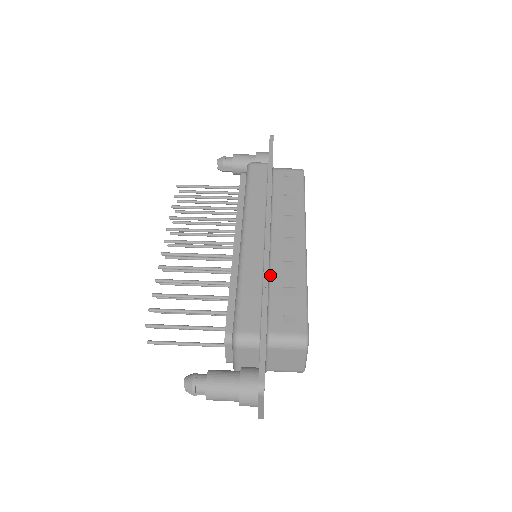
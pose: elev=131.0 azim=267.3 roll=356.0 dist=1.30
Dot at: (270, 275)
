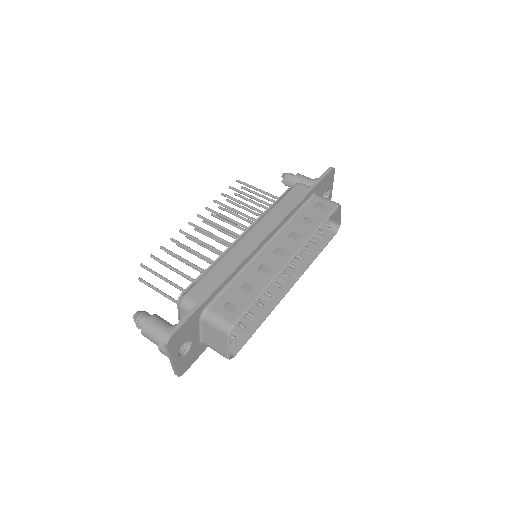
Dot at: (243, 269)
